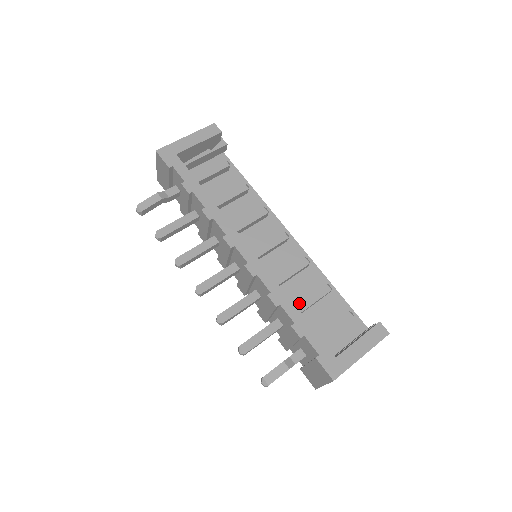
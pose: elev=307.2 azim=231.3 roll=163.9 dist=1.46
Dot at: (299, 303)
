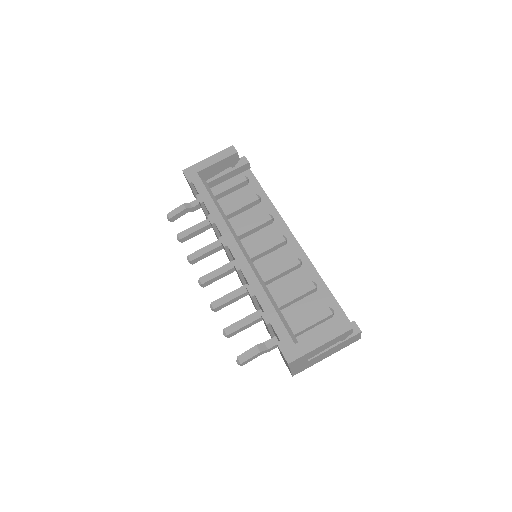
Dot at: (283, 297)
